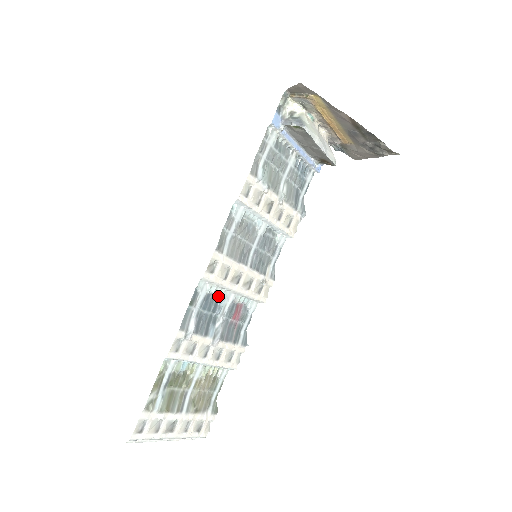
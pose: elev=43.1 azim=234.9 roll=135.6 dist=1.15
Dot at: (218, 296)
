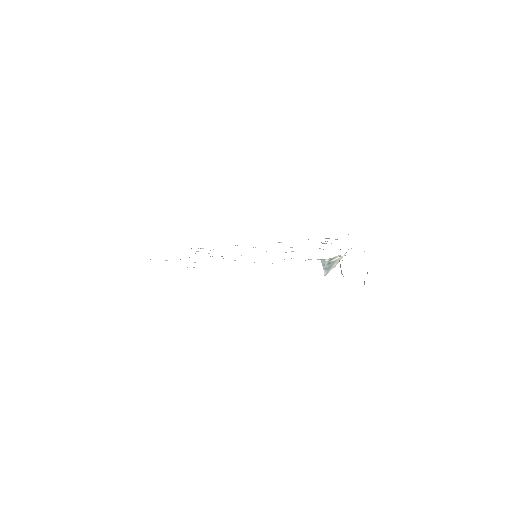
Dot at: (222, 256)
